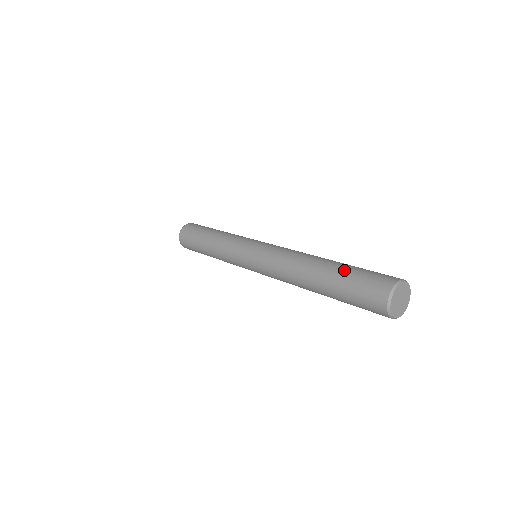
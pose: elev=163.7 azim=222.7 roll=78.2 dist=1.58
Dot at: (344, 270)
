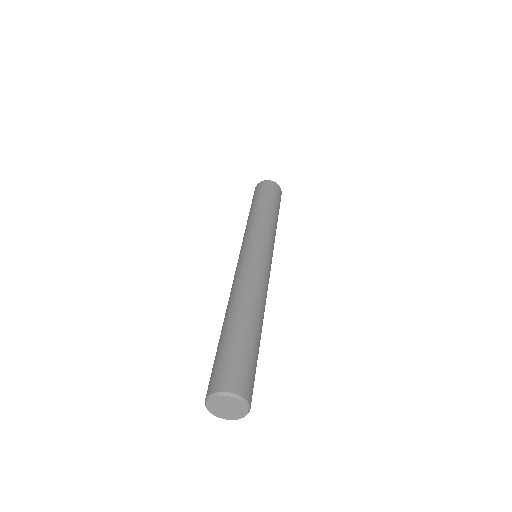
Dot at: (247, 340)
